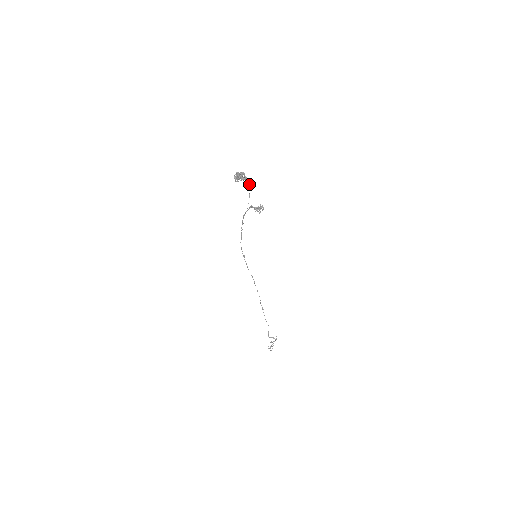
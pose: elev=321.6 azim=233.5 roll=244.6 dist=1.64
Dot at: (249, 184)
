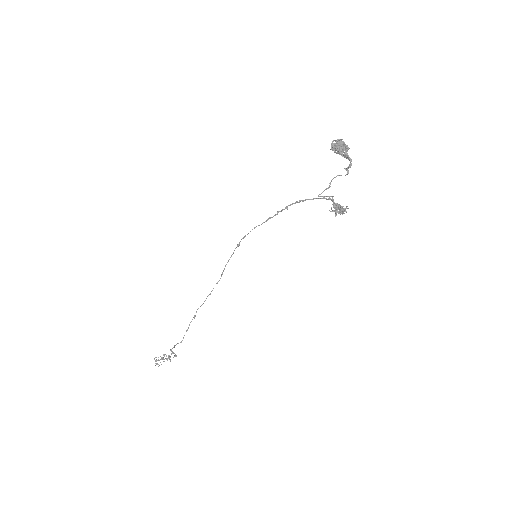
Dot at: (347, 167)
